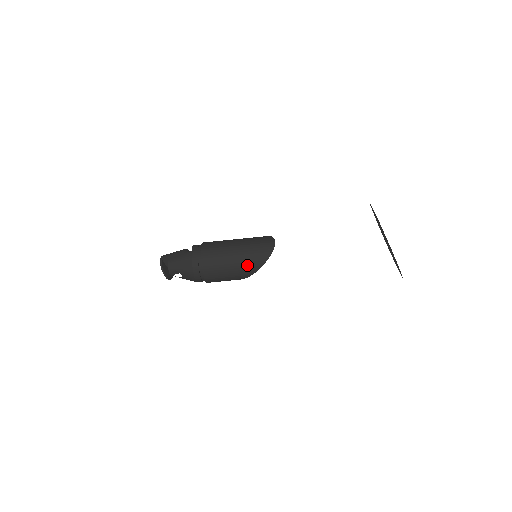
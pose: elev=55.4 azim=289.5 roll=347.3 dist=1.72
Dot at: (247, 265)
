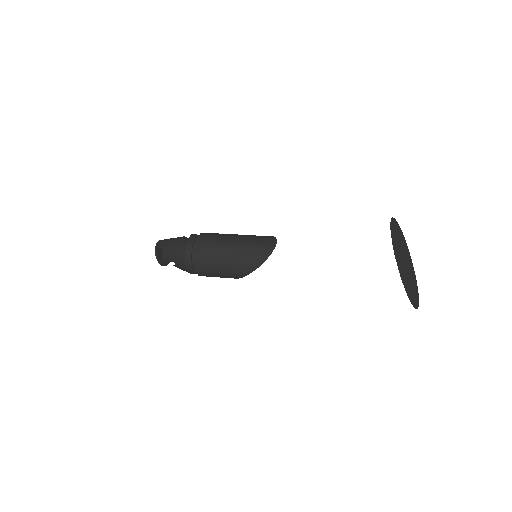
Dot at: (242, 264)
